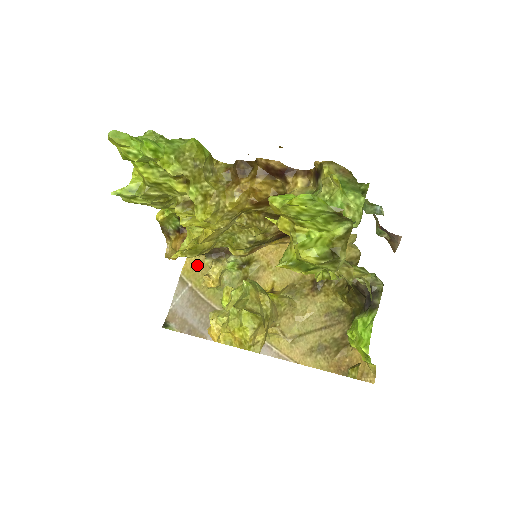
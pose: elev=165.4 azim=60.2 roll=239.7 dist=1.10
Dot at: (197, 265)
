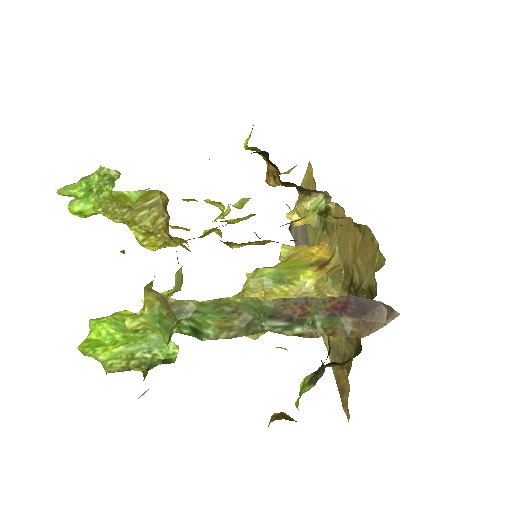
Dot at: (310, 182)
